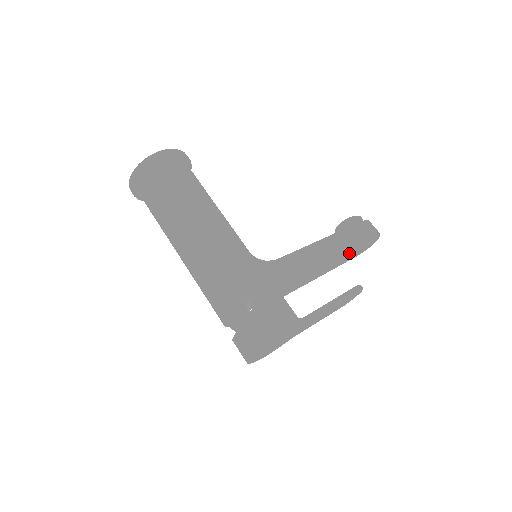
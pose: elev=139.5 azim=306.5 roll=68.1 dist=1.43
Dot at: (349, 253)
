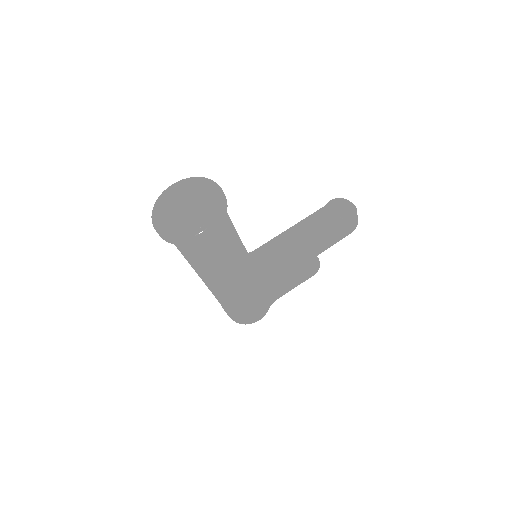
Dot at: occluded
